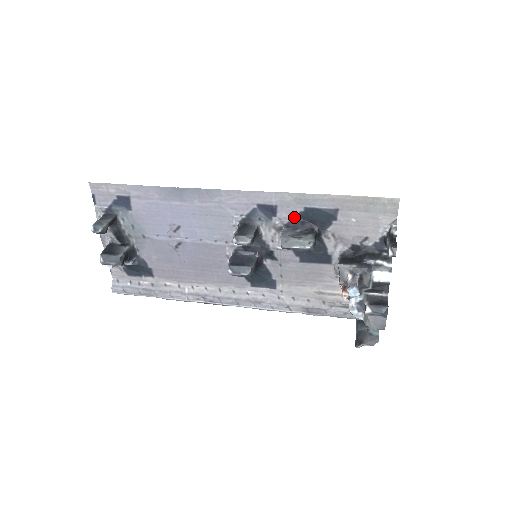
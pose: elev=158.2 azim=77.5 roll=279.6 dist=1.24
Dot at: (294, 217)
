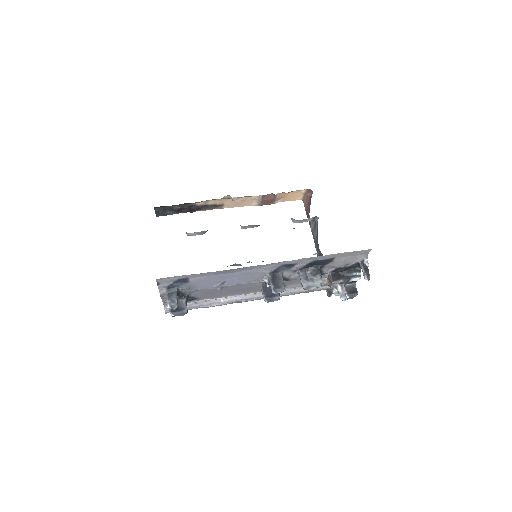
Dot at: (306, 265)
